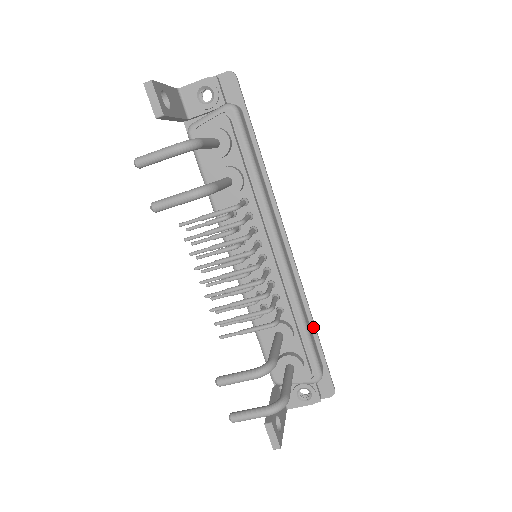
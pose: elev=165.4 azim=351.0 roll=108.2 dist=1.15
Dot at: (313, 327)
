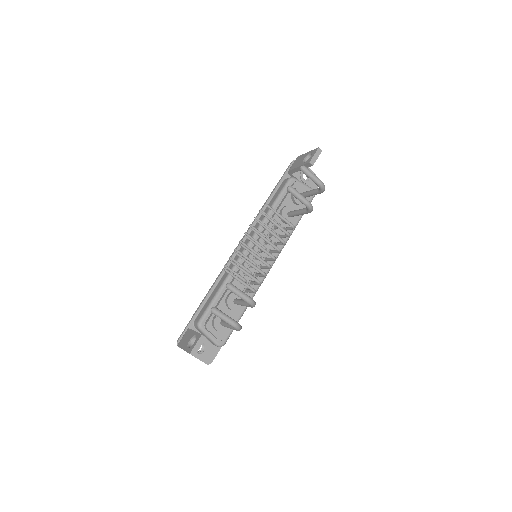
Dot at: occluded
